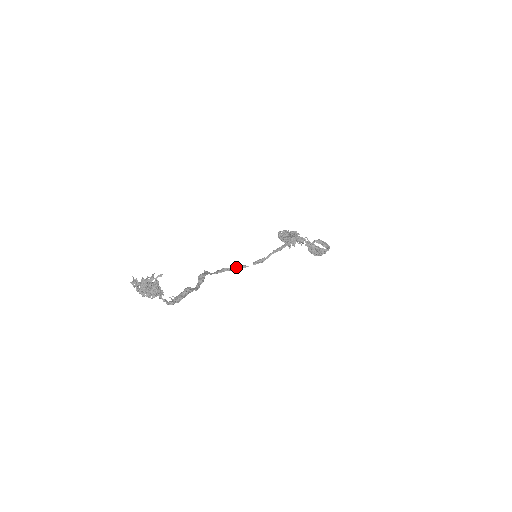
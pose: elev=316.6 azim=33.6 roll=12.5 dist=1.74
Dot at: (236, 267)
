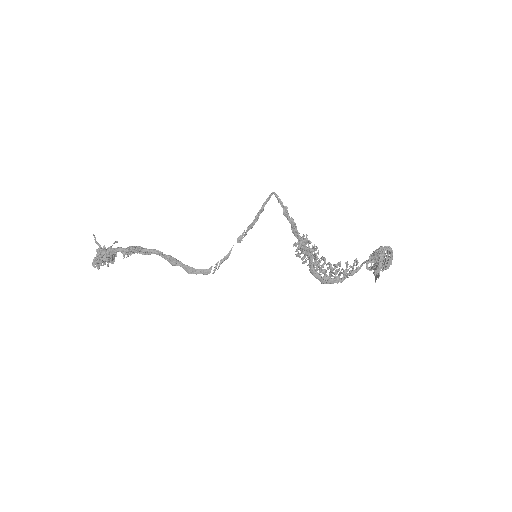
Dot at: (224, 259)
